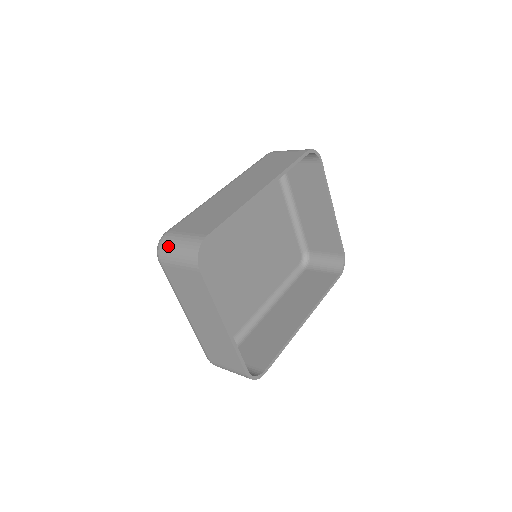
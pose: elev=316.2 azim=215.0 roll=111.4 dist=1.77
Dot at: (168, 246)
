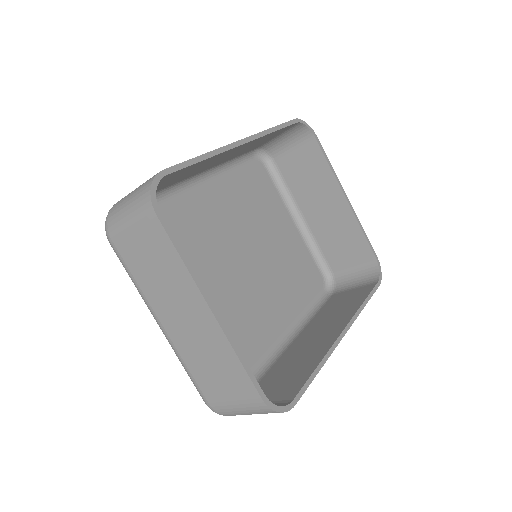
Dot at: (116, 209)
